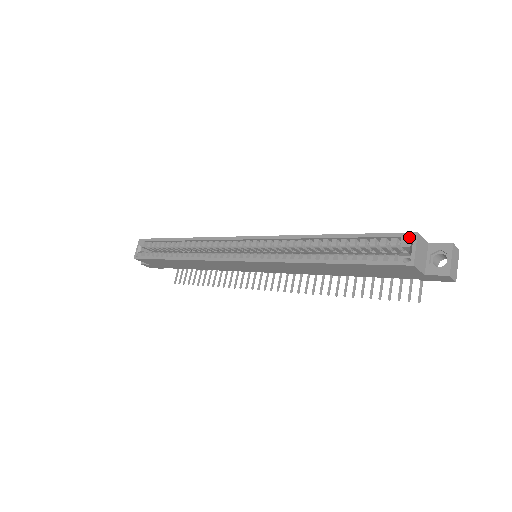
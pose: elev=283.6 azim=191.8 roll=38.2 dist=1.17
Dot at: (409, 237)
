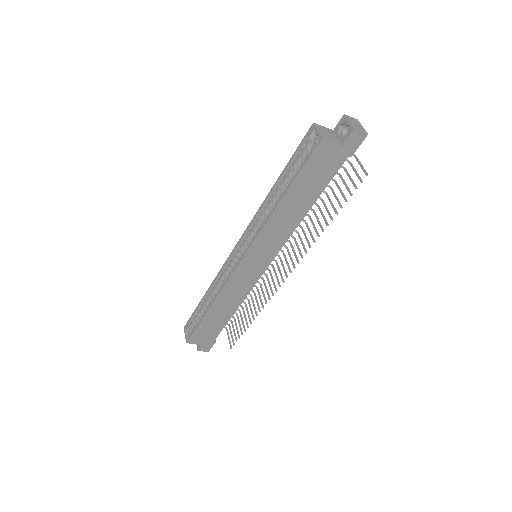
Dot at: (311, 130)
